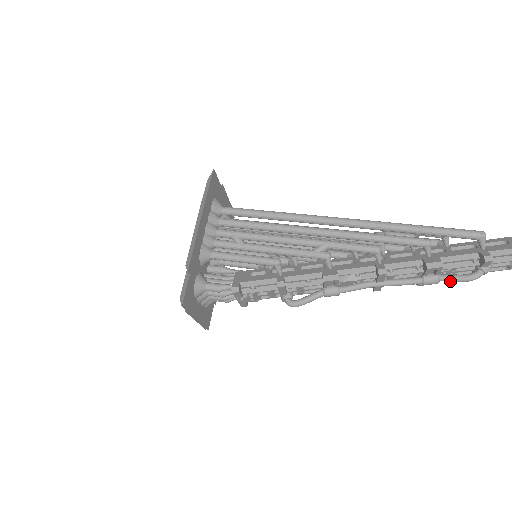
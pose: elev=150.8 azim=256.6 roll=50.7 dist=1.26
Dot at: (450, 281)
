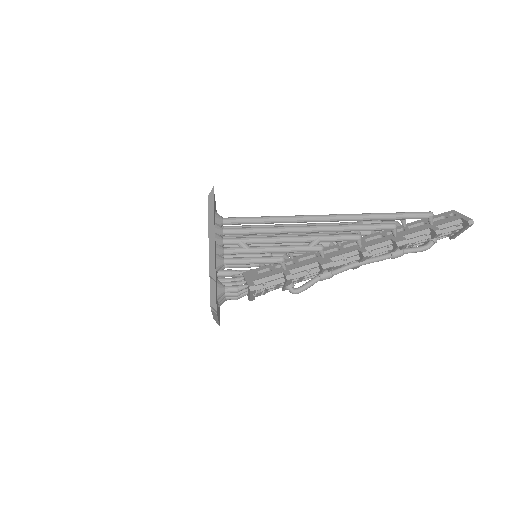
Dot at: occluded
